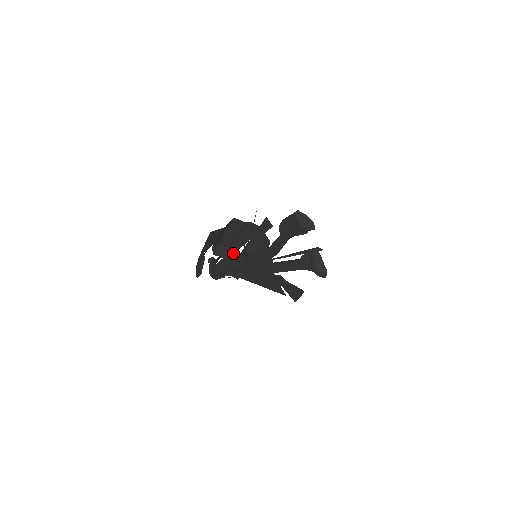
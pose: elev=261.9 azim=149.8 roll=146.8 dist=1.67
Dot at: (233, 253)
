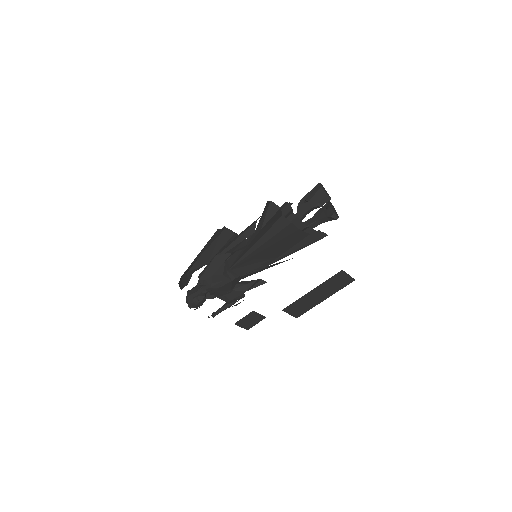
Dot at: (213, 298)
